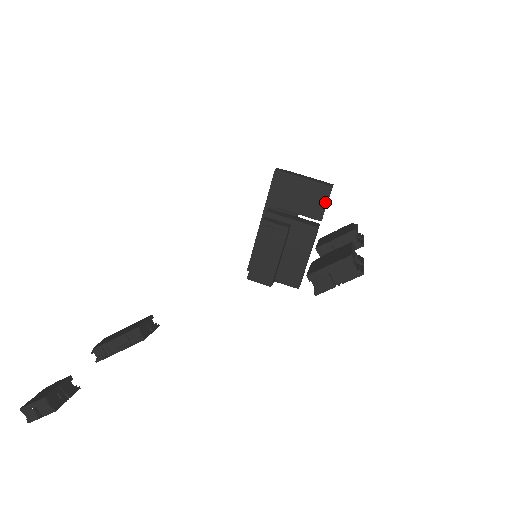
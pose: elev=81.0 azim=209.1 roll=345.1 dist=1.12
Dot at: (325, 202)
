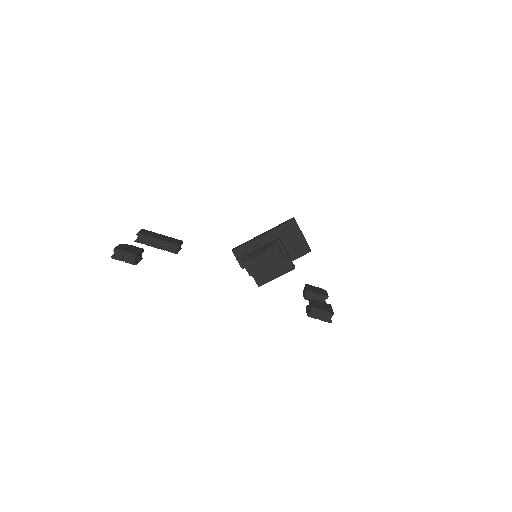
Dot at: (301, 255)
